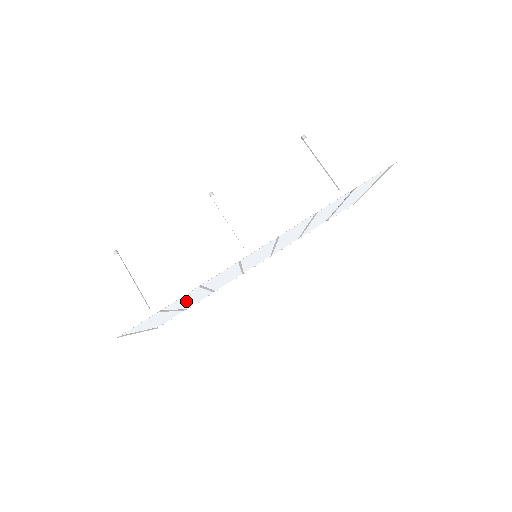
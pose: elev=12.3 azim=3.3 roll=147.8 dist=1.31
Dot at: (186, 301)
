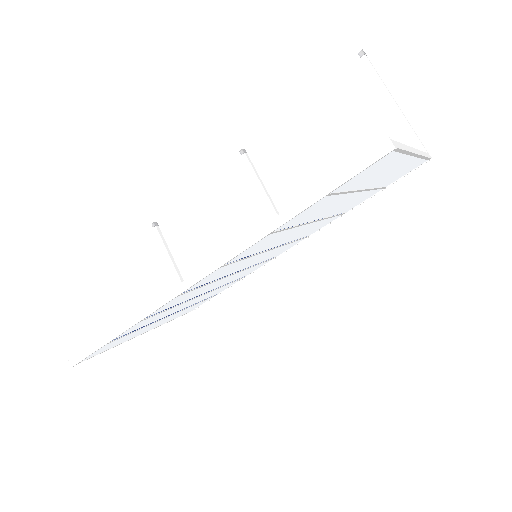
Dot at: (175, 310)
